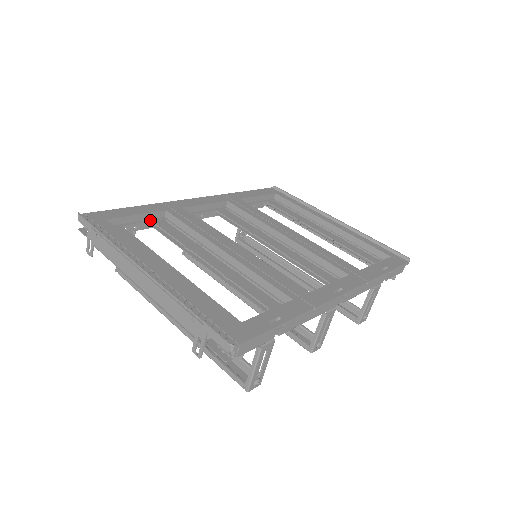
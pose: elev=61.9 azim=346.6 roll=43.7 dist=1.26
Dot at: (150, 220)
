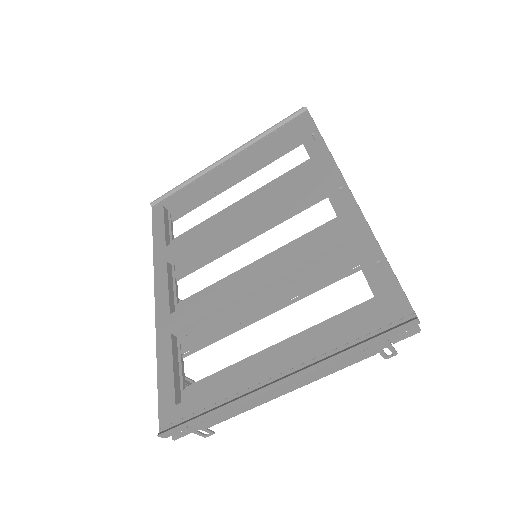
Dot at: (179, 355)
